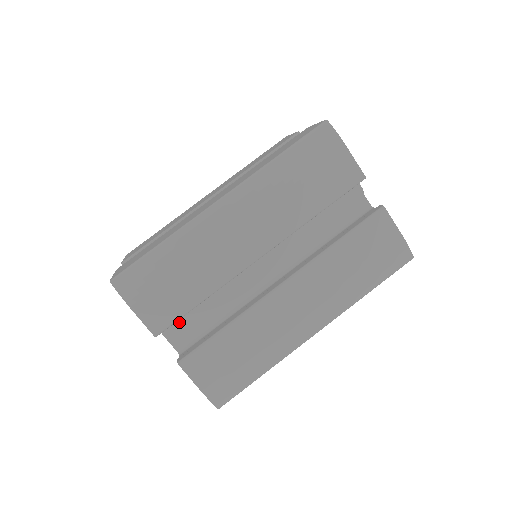
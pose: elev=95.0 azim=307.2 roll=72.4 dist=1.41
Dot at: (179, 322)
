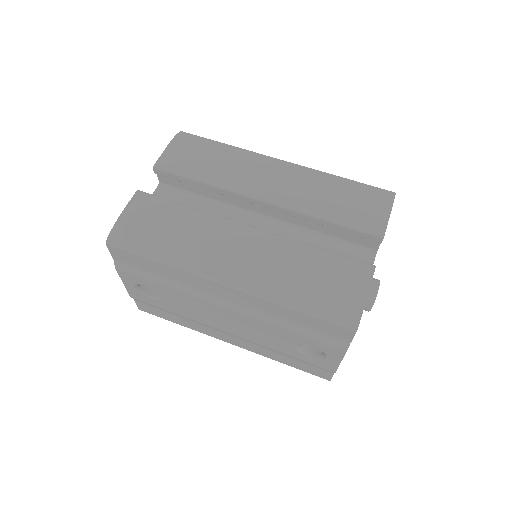
Dot at: (170, 197)
